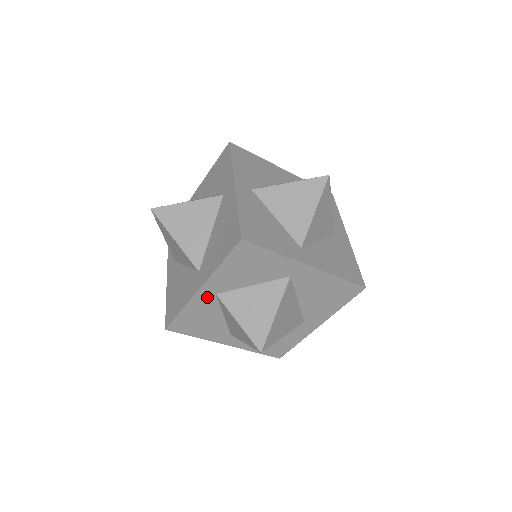
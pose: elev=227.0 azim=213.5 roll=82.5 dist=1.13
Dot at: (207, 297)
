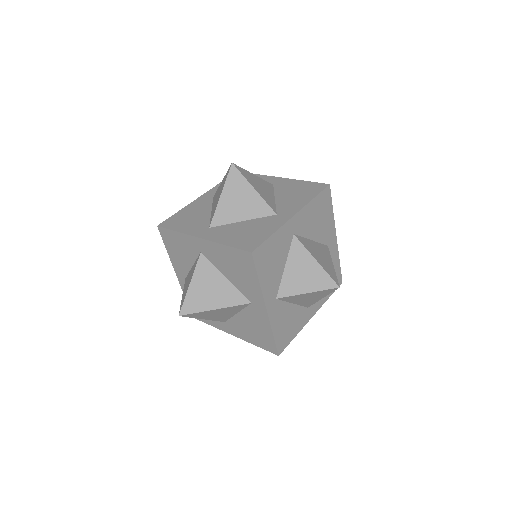
Dot at: occluded
